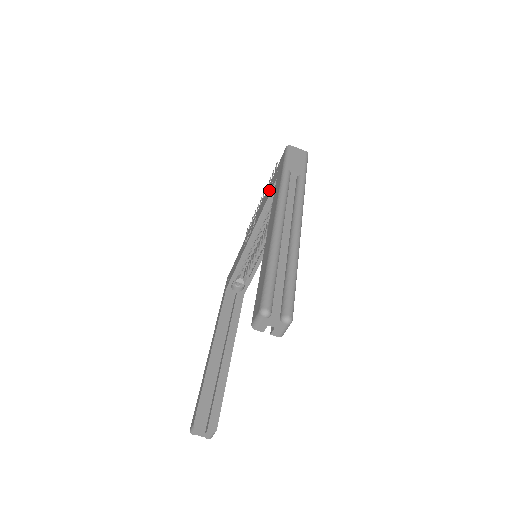
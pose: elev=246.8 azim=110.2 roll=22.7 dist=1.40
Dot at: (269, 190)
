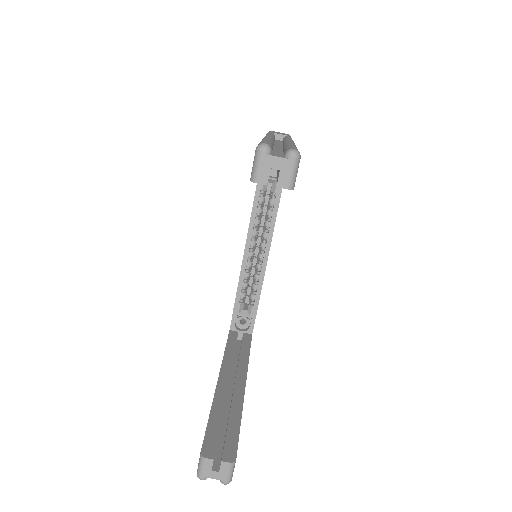
Dot at: occluded
